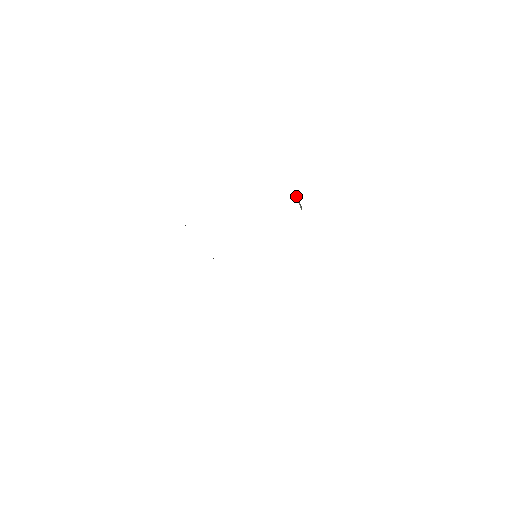
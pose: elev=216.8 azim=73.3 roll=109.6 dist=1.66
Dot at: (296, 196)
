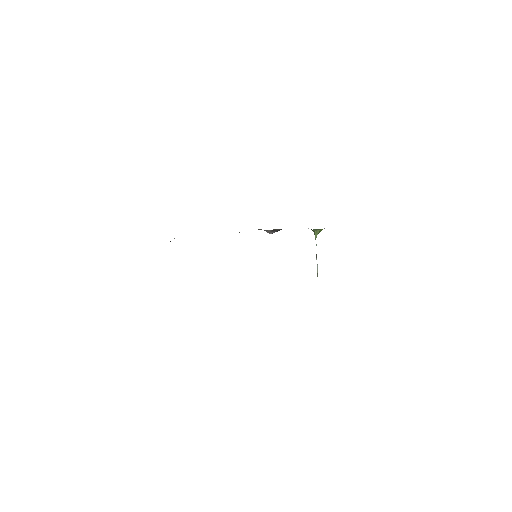
Dot at: occluded
